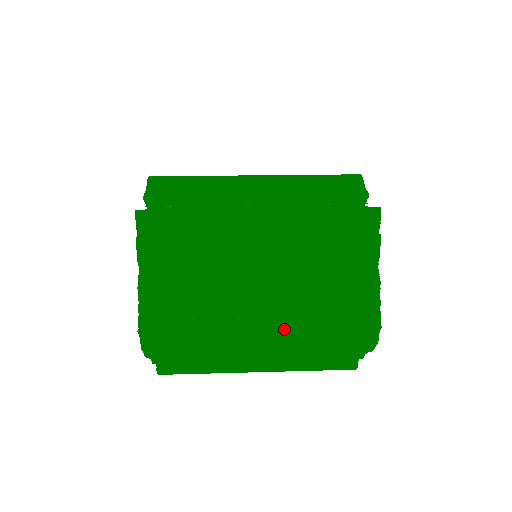
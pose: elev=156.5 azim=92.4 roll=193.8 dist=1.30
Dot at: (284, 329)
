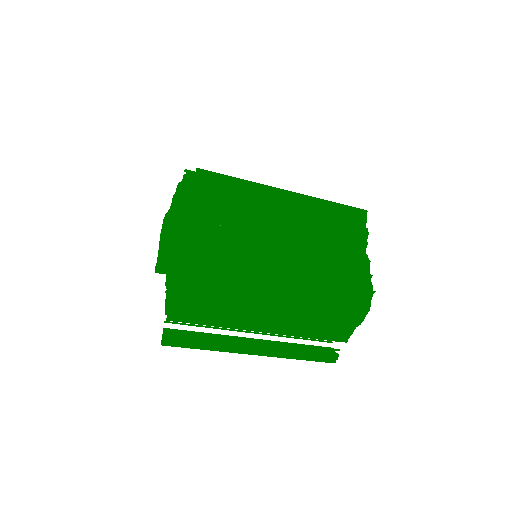
Dot at: (307, 280)
